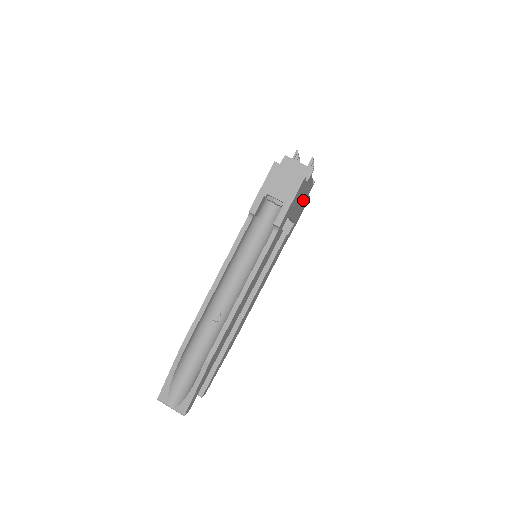
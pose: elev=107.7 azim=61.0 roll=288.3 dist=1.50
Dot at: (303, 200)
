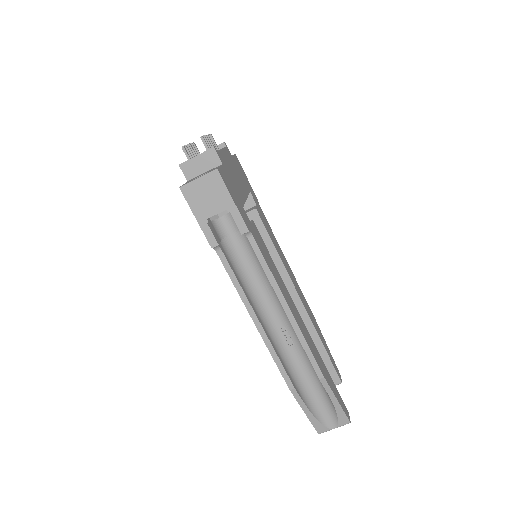
Dot at: (235, 170)
